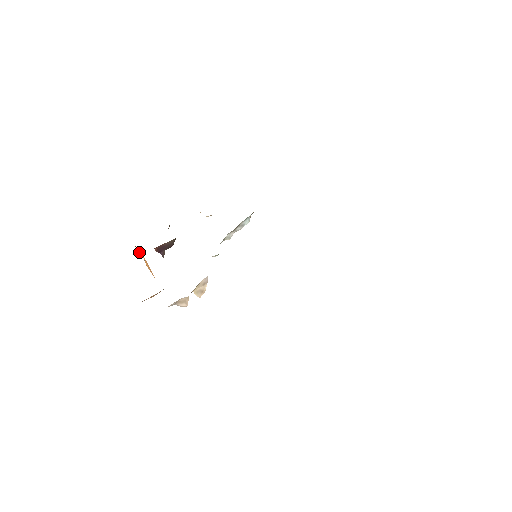
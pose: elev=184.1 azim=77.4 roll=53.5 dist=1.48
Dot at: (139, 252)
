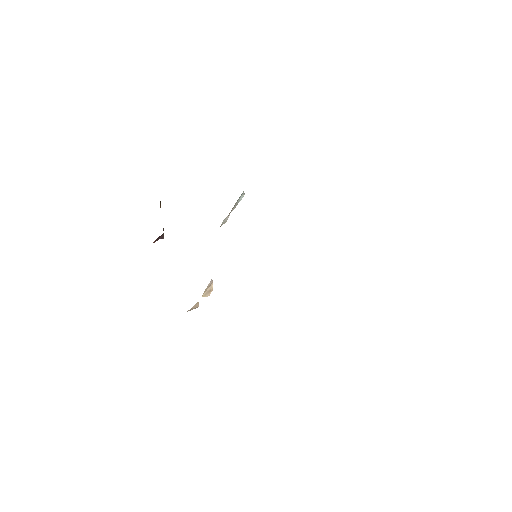
Dot at: occluded
